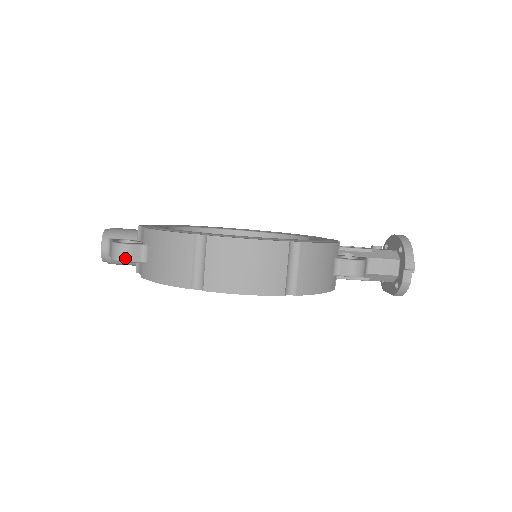
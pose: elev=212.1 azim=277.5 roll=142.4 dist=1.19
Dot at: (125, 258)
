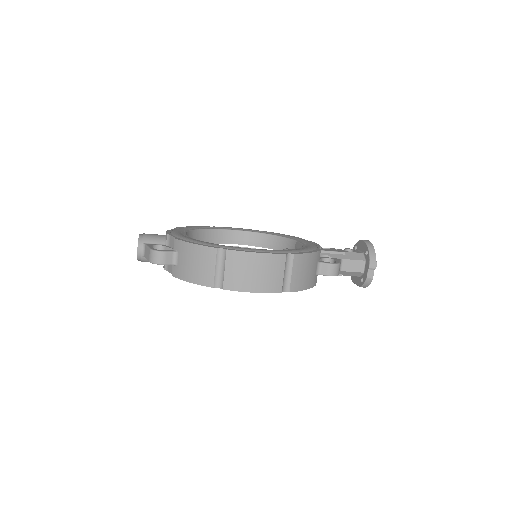
Dot at: (161, 262)
